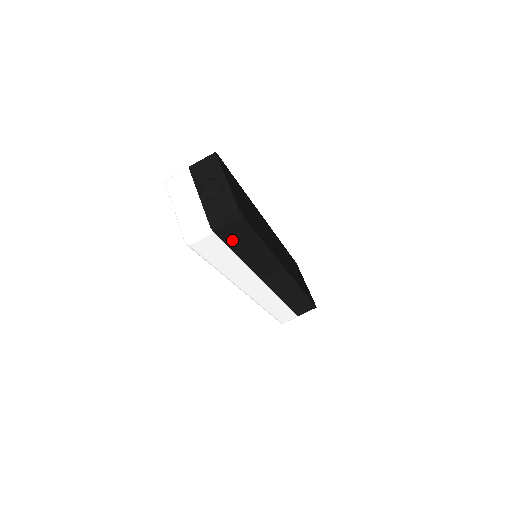
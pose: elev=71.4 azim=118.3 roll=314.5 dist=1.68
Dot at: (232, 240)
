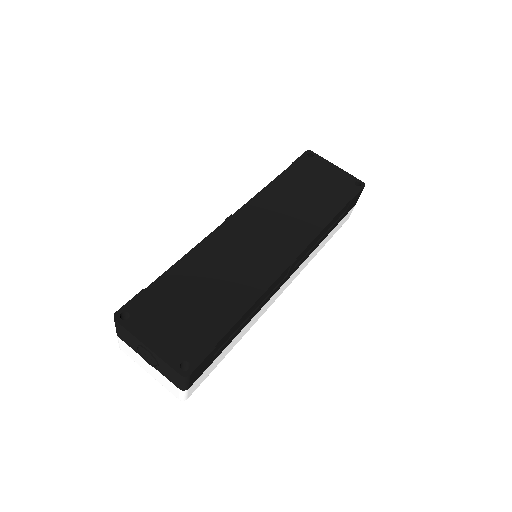
Dot at: (209, 362)
